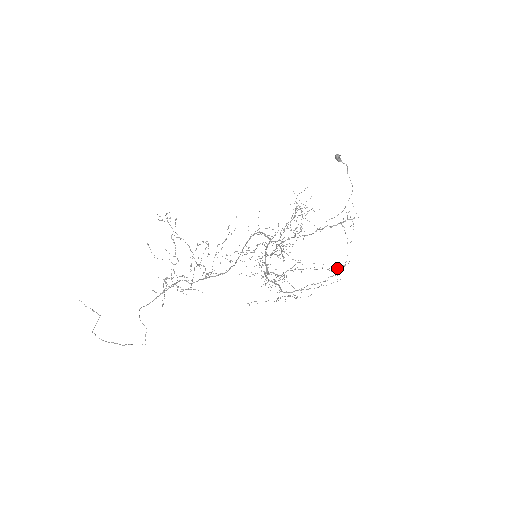
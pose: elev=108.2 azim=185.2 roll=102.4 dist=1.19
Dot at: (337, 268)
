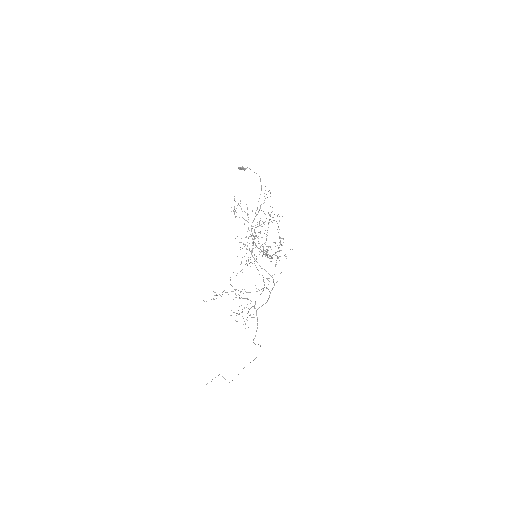
Dot at: occluded
